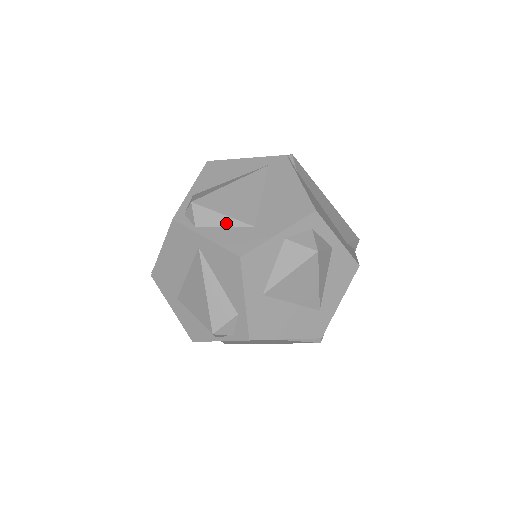
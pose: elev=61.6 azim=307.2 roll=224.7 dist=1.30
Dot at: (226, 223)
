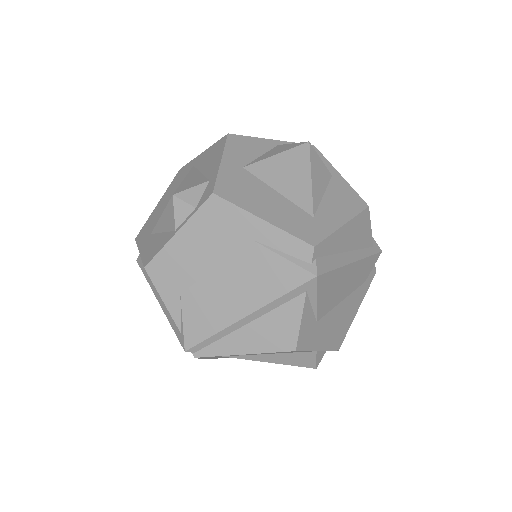
Dot at: occluded
